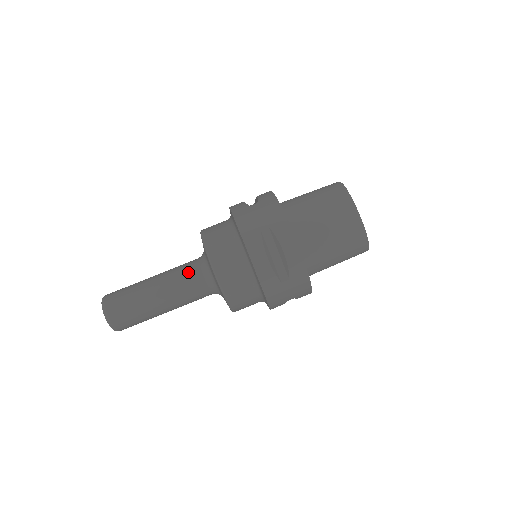
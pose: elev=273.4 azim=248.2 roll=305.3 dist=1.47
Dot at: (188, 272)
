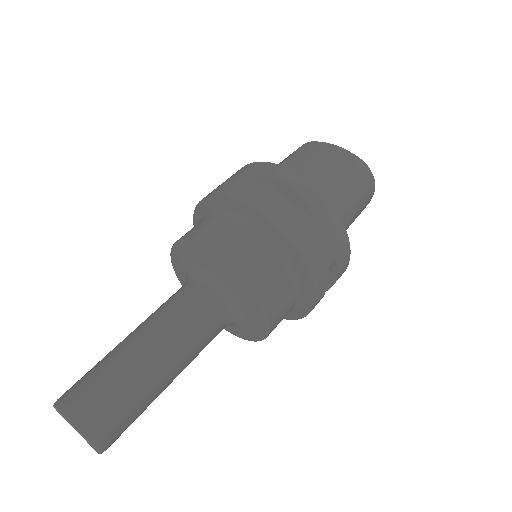
Dot at: (177, 297)
